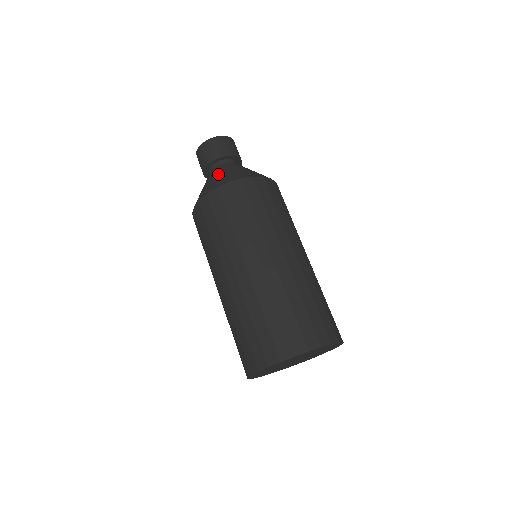
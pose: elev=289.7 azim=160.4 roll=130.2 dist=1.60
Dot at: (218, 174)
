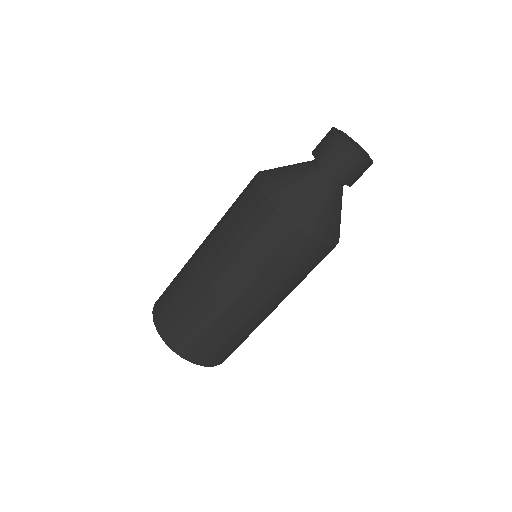
Dot at: (296, 182)
